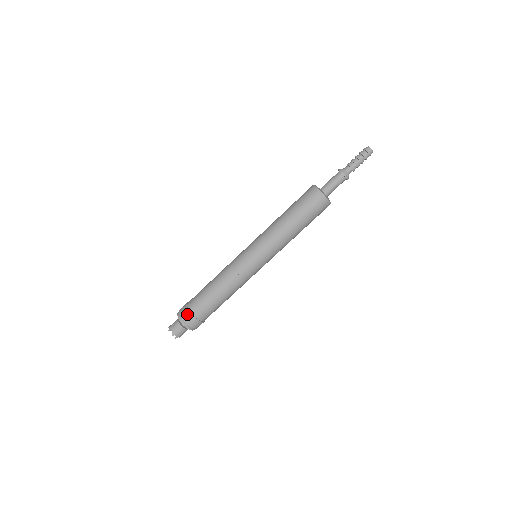
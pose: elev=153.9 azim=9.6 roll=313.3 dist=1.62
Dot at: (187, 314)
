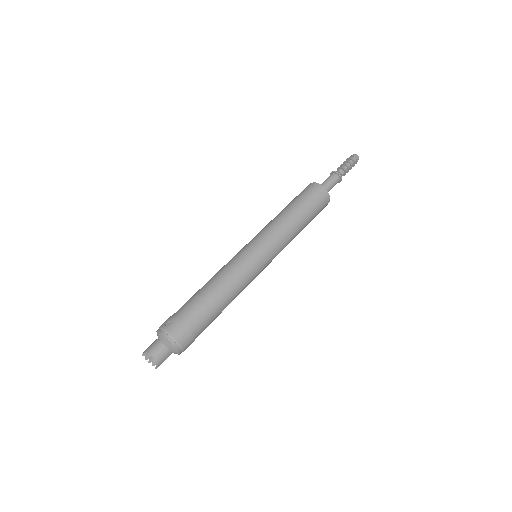
Dot at: (180, 329)
